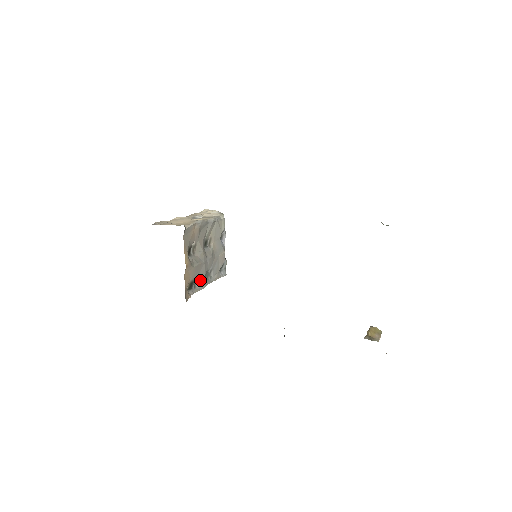
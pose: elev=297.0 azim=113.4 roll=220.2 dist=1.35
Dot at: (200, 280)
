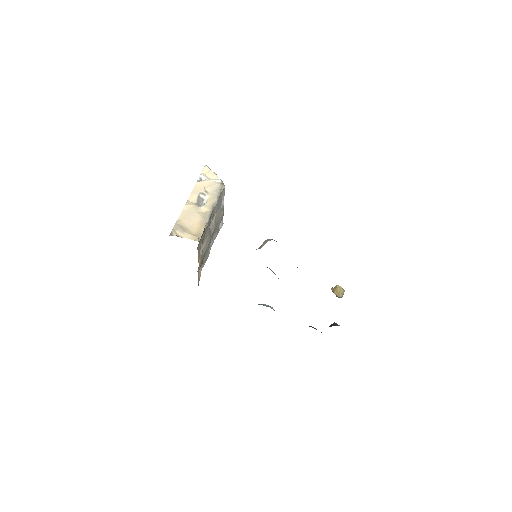
Dot at: (206, 254)
